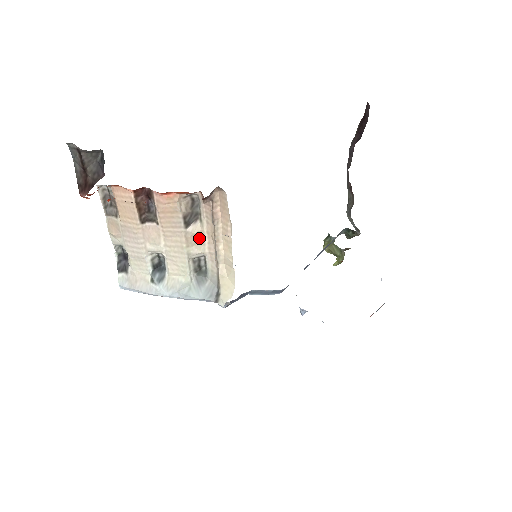
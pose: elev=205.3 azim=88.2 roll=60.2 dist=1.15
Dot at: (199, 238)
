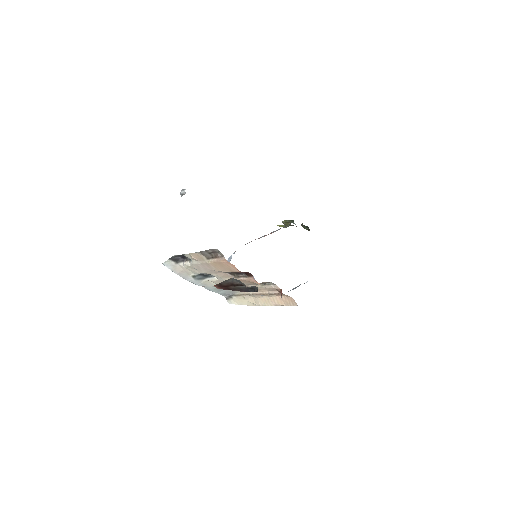
Dot at: occluded
